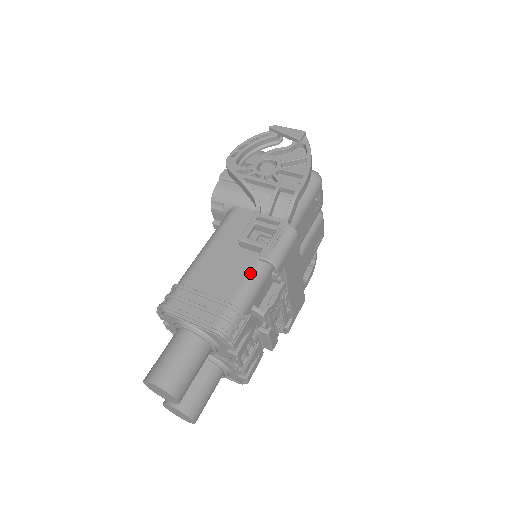
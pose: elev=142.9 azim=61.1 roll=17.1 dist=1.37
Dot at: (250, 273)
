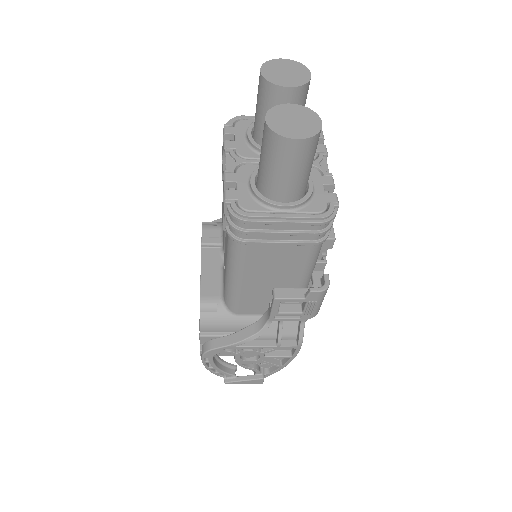
Dot at: occluded
